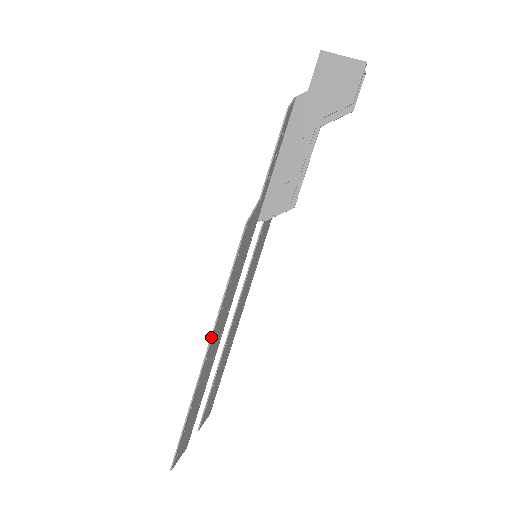
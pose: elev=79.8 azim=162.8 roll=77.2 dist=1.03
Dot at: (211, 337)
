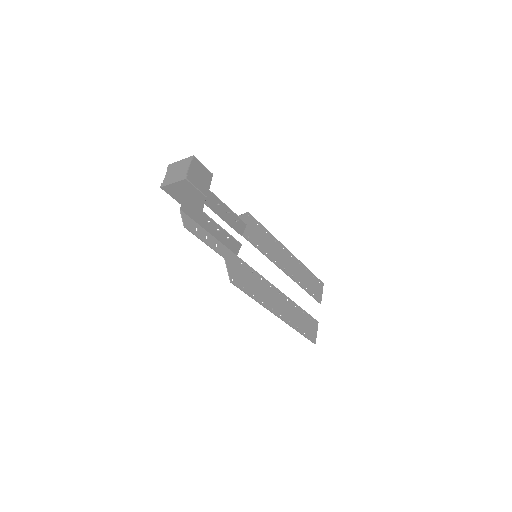
Dot at: occluded
